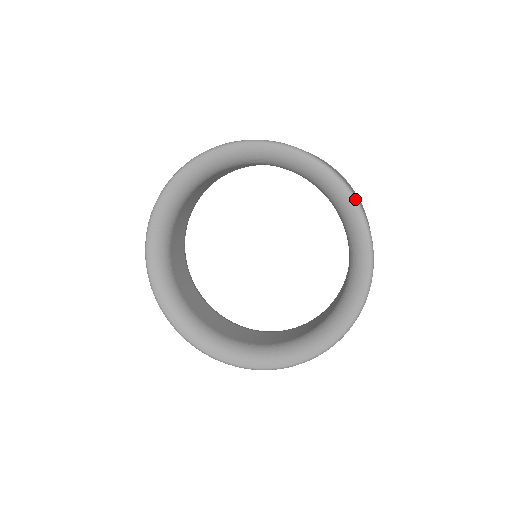
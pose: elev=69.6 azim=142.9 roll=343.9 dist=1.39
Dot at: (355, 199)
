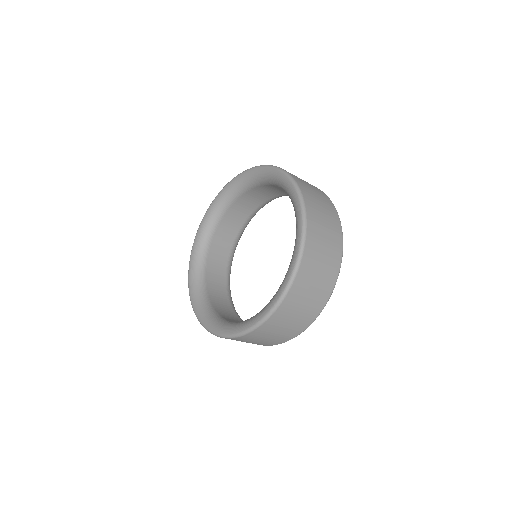
Dot at: (304, 220)
